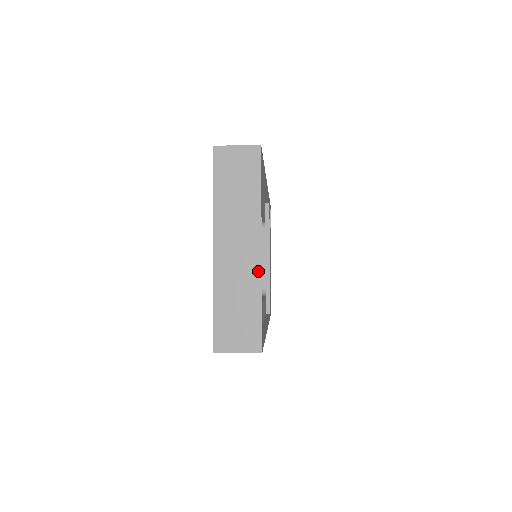
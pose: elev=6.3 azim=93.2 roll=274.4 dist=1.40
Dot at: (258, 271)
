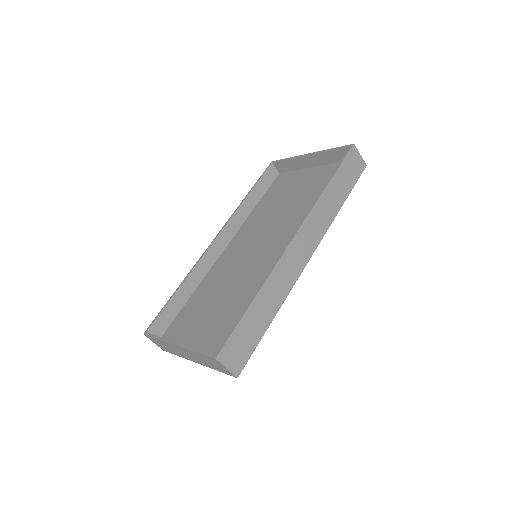
Dot at: occluded
